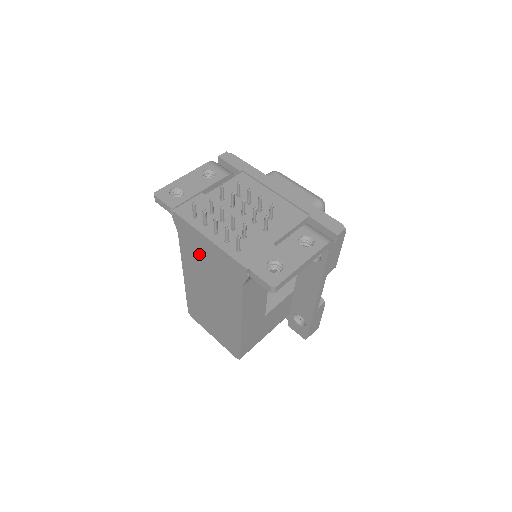
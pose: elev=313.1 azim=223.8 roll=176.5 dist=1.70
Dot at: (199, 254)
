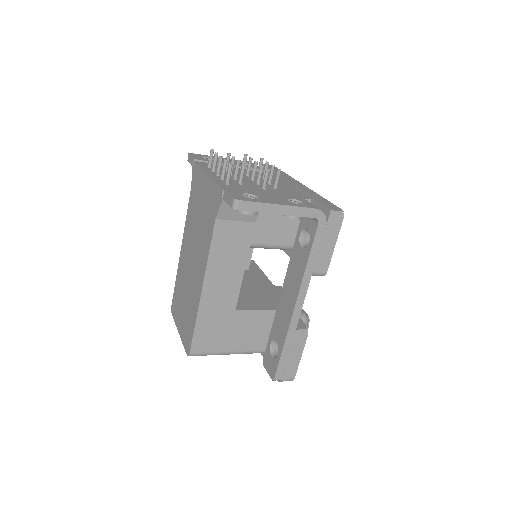
Dot at: (197, 203)
